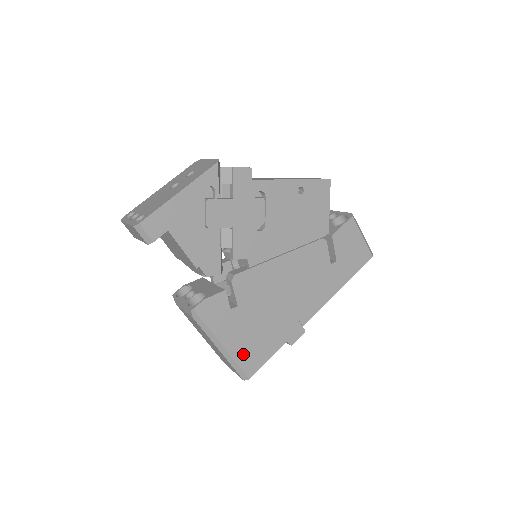
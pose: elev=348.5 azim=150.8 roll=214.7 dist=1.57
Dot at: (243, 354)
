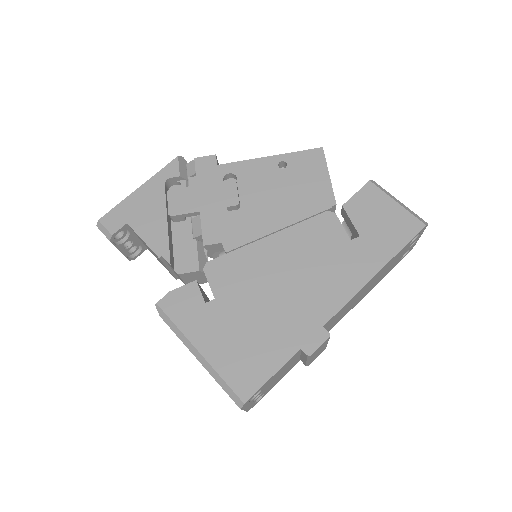
Dot at: (230, 364)
